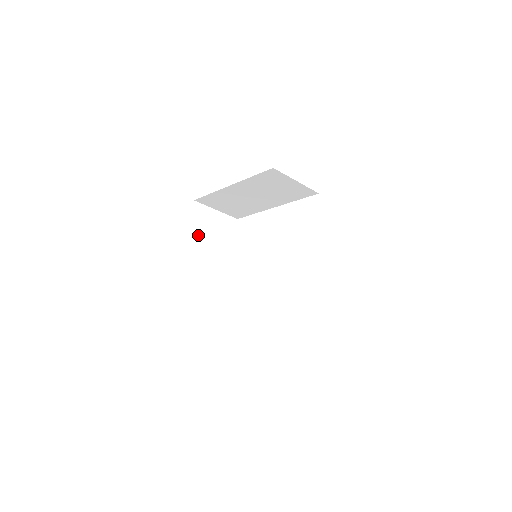
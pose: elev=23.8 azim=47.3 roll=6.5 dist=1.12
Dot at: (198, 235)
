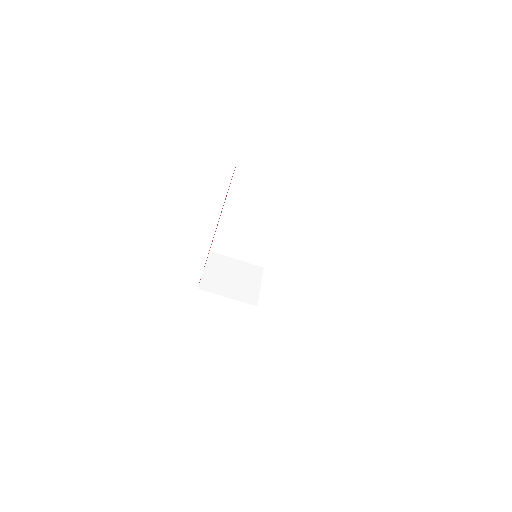
Dot at: (214, 276)
